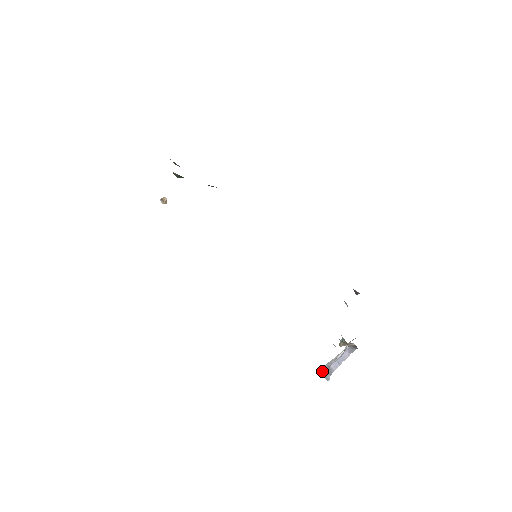
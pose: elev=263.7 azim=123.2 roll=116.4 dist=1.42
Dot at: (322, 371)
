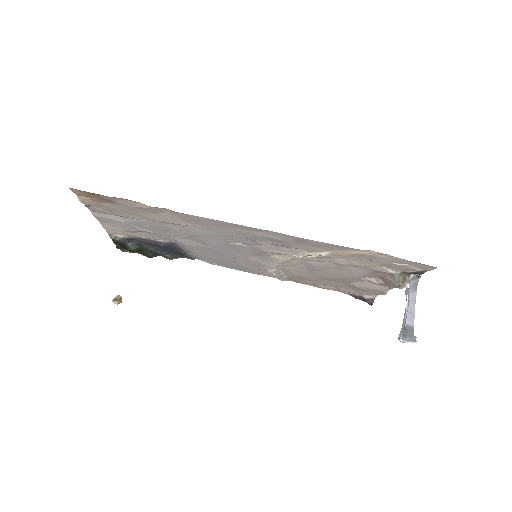
Dot at: (401, 337)
